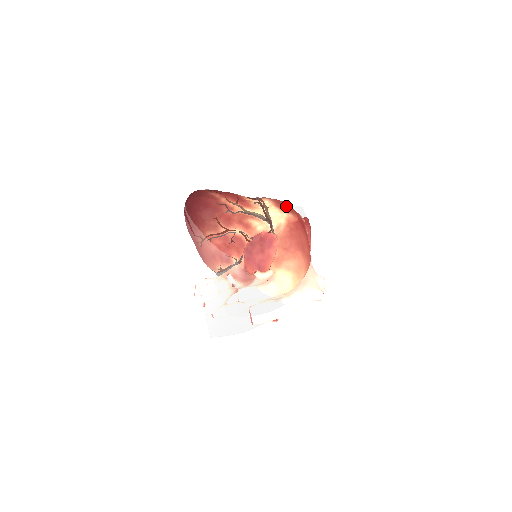
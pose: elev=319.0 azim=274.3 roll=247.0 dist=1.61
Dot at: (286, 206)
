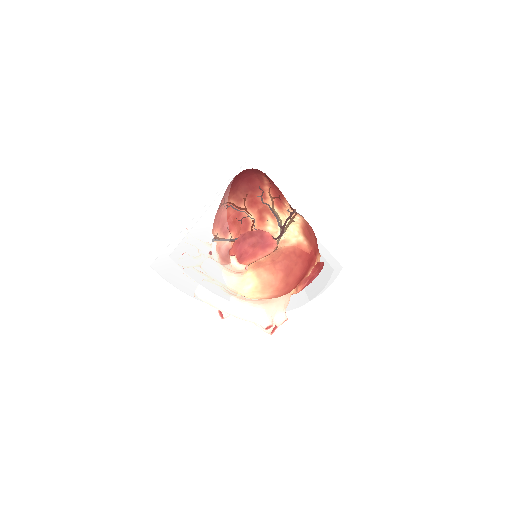
Dot at: (311, 236)
